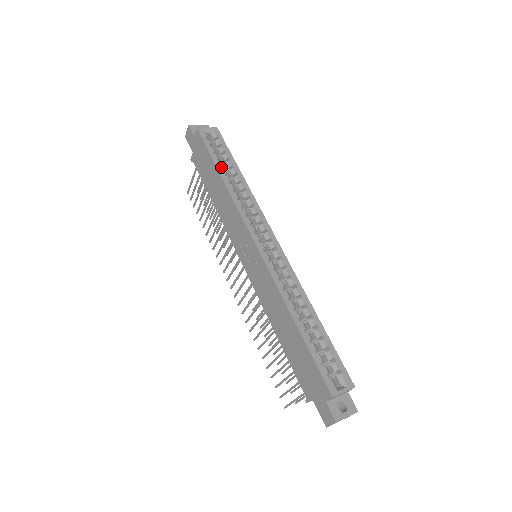
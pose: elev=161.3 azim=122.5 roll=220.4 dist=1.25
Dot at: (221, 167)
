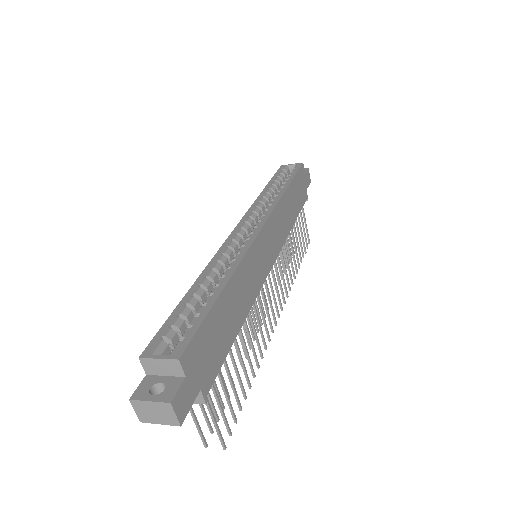
Dot at: (273, 185)
